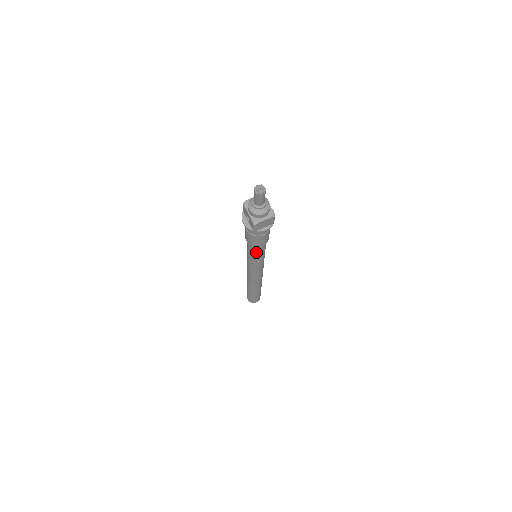
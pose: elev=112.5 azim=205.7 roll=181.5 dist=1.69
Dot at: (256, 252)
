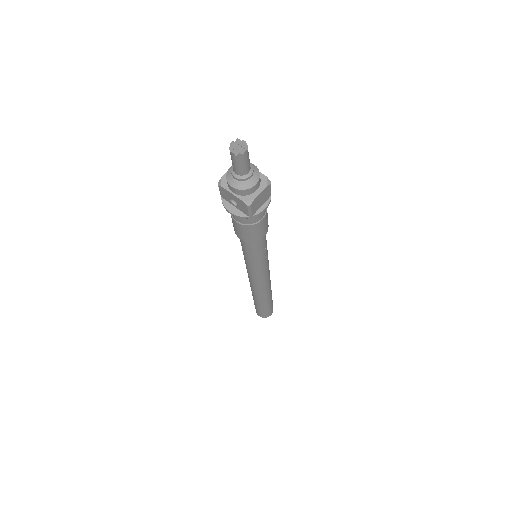
Dot at: (257, 249)
